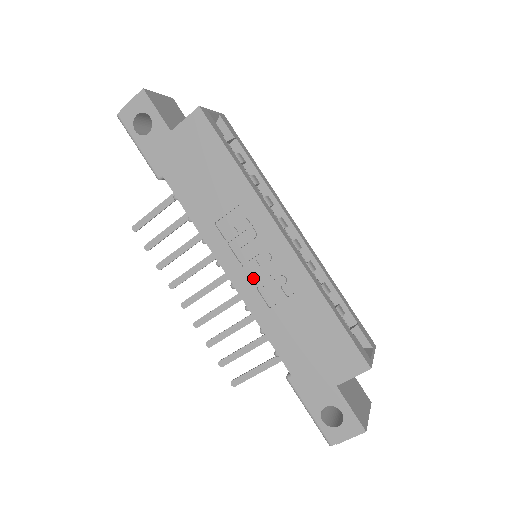
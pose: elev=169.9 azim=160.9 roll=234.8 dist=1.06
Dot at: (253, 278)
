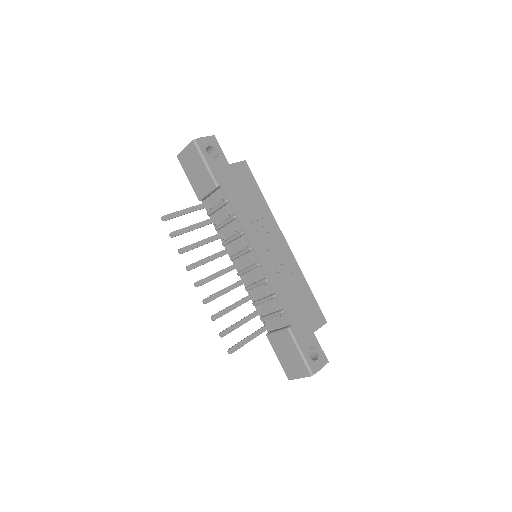
Dot at: (271, 261)
